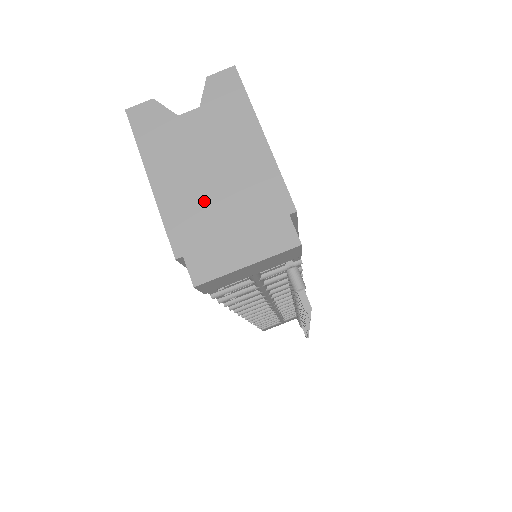
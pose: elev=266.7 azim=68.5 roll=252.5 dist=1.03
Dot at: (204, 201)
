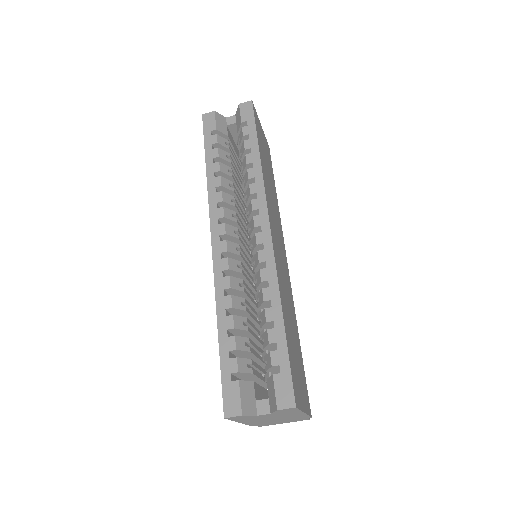
Dot at: (268, 421)
